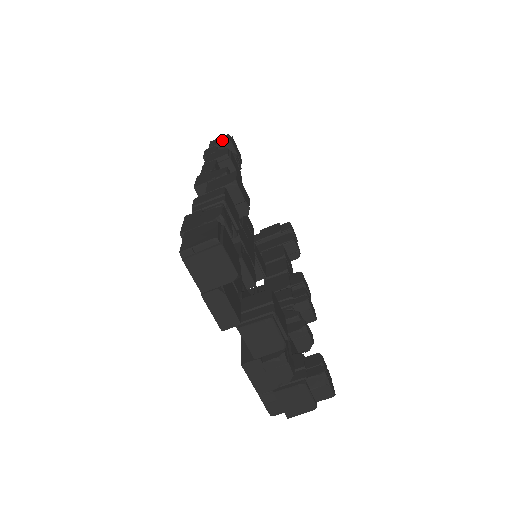
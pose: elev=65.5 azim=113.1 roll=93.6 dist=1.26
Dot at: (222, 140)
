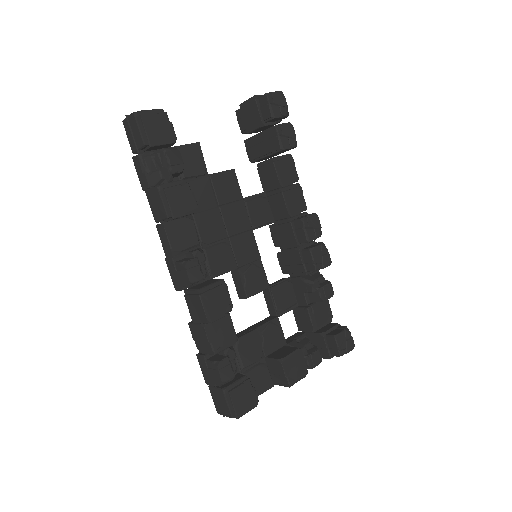
Dot at: (138, 142)
